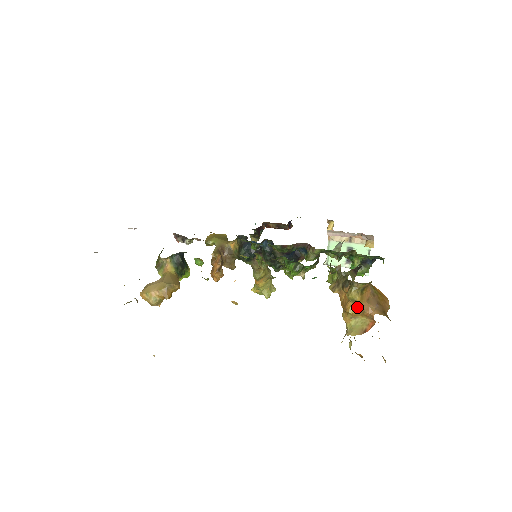
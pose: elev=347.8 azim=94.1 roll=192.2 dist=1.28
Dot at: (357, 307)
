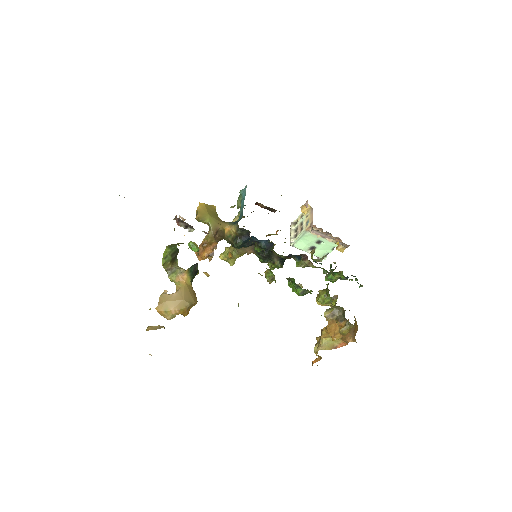
Dot at: (342, 337)
